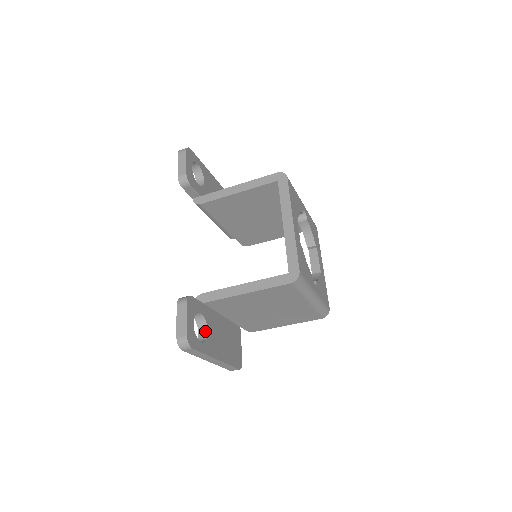
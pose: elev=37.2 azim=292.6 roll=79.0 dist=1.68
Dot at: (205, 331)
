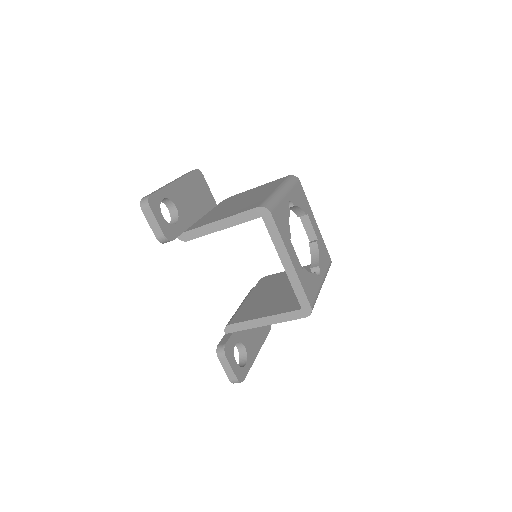
Dot at: (242, 347)
